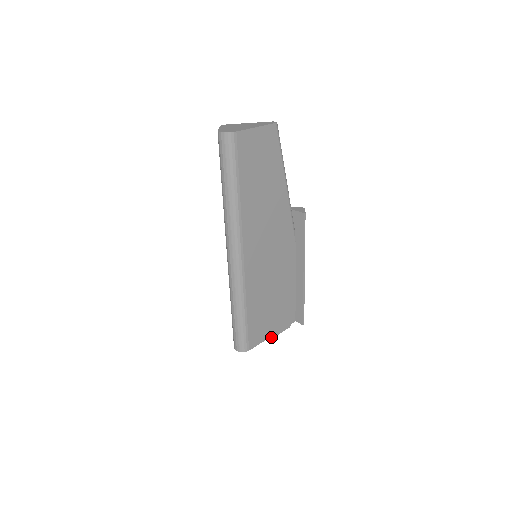
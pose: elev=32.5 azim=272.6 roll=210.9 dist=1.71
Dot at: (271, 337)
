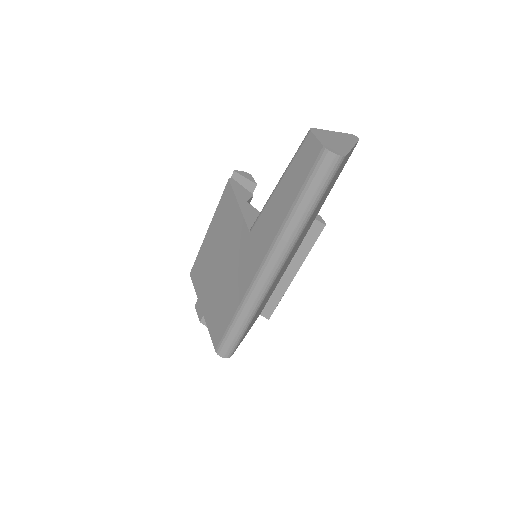
Dot at: occluded
